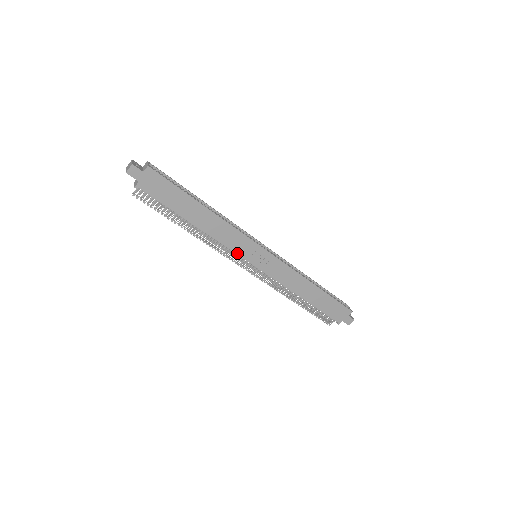
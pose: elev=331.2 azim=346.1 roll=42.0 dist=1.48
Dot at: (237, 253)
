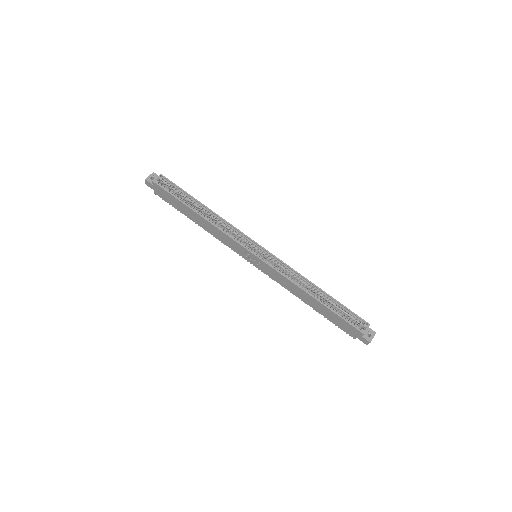
Dot at: (236, 251)
